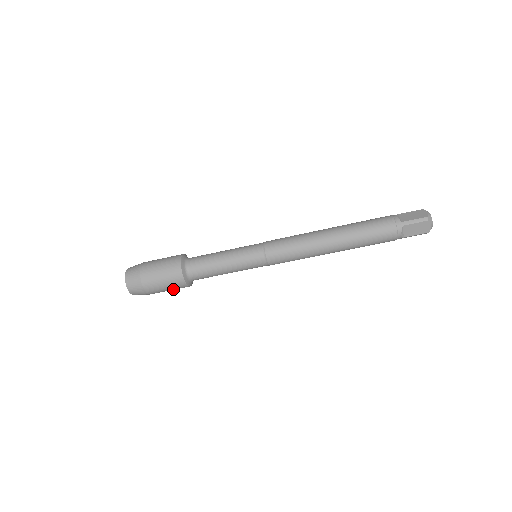
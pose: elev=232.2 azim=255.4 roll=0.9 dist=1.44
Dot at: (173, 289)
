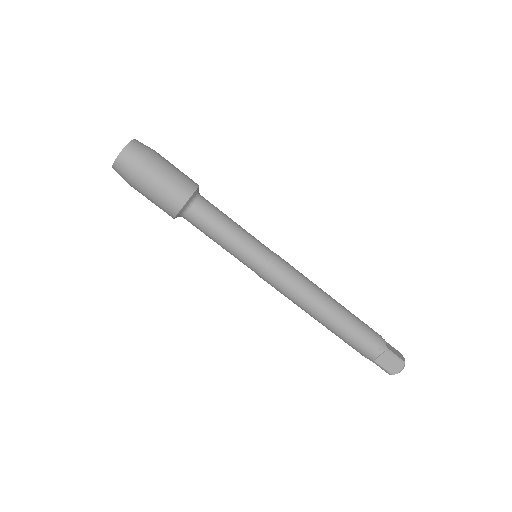
Dot at: (158, 202)
